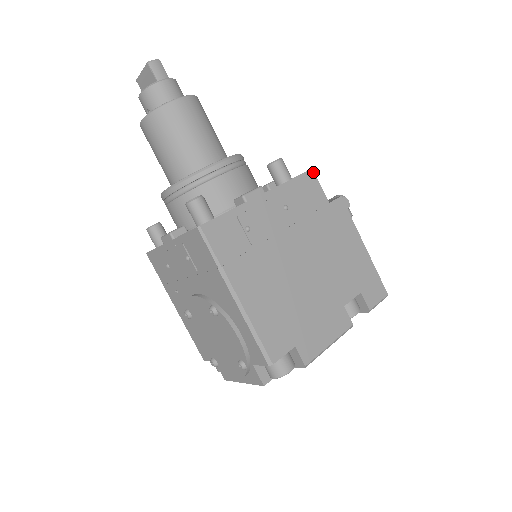
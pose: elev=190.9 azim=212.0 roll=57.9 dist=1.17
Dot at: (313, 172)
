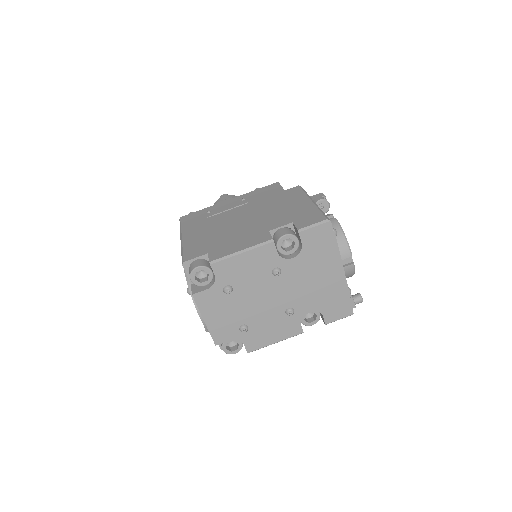
Dot at: (278, 183)
